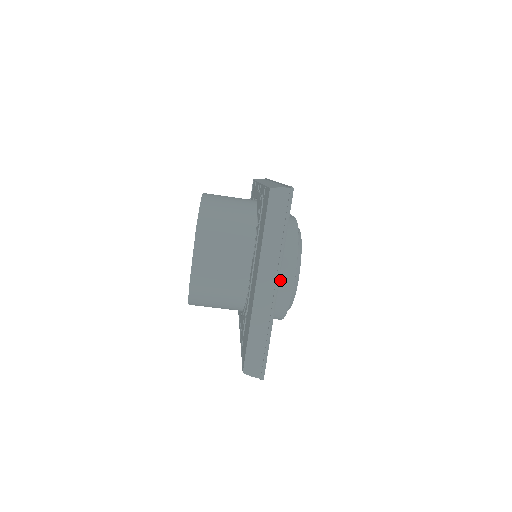
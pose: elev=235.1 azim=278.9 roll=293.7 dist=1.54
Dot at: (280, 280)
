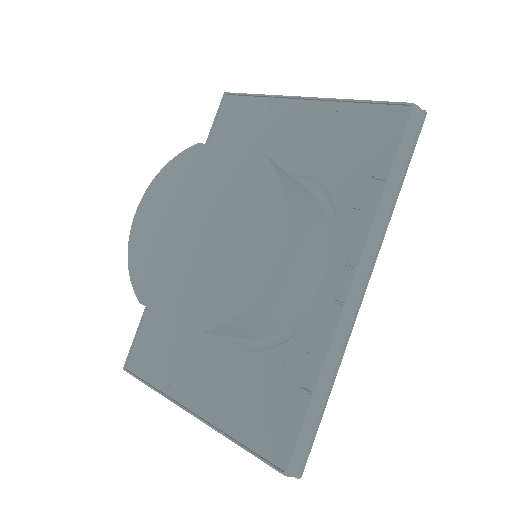
Dot at: occluded
